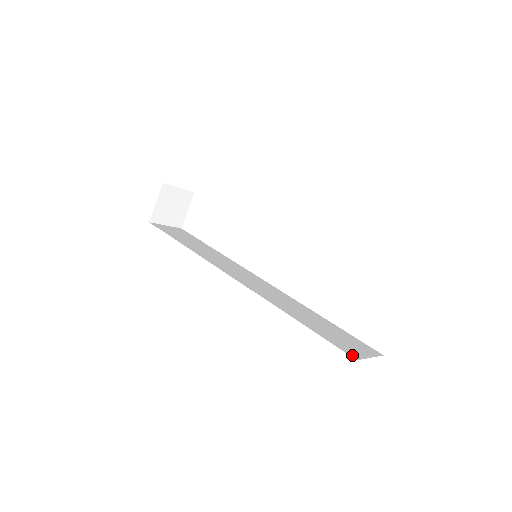
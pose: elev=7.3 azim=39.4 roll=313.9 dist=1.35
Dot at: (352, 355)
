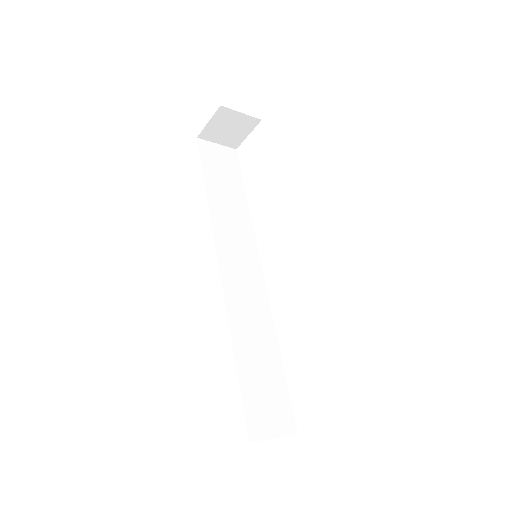
Dot at: (251, 433)
